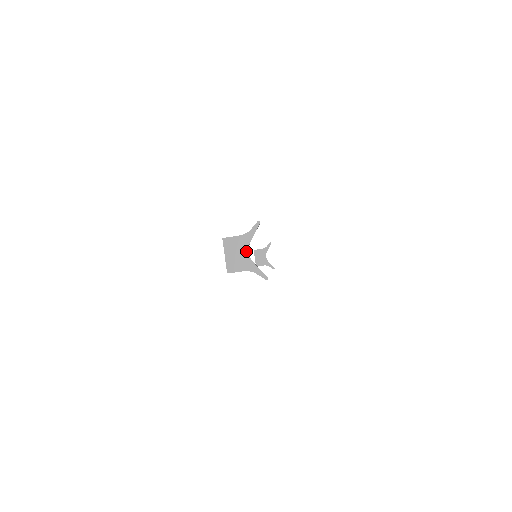
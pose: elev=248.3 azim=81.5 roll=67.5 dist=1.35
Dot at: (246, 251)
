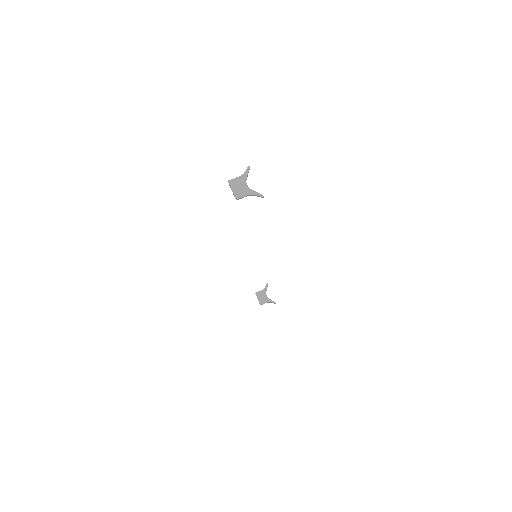
Dot at: (245, 184)
